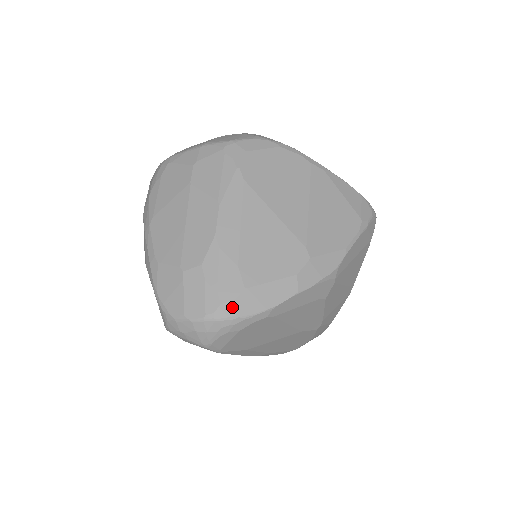
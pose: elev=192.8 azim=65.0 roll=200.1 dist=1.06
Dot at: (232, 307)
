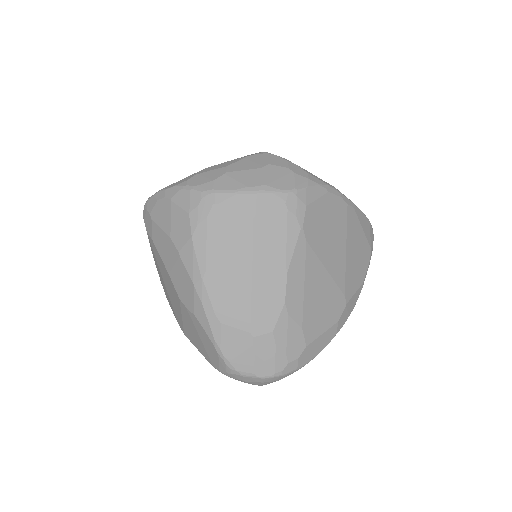
Dot at: (296, 363)
